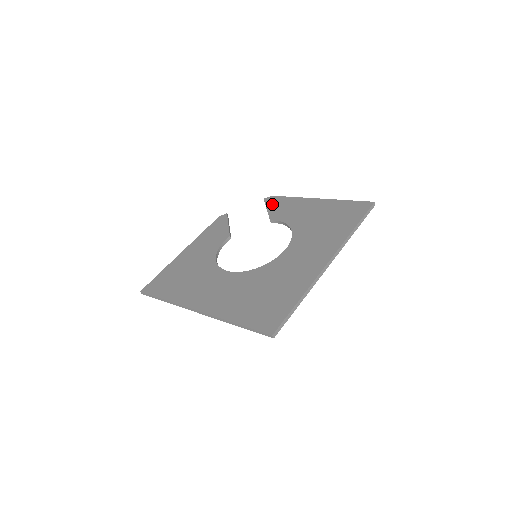
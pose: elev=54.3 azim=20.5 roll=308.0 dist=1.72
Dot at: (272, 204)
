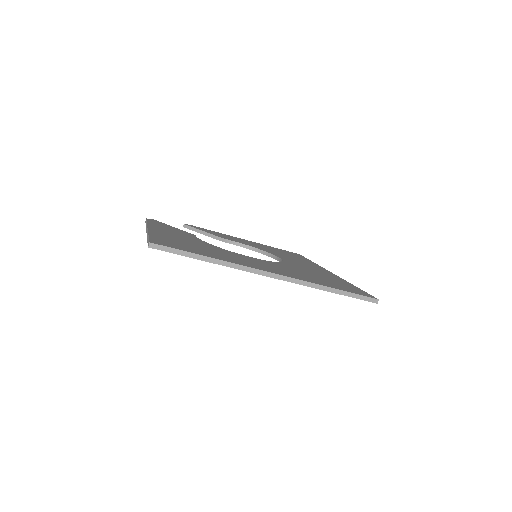
Dot at: occluded
